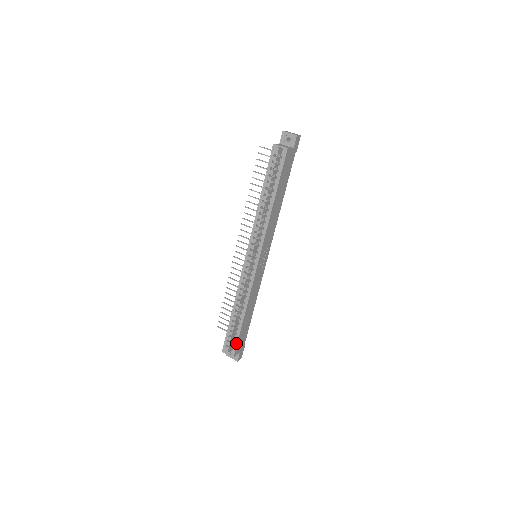
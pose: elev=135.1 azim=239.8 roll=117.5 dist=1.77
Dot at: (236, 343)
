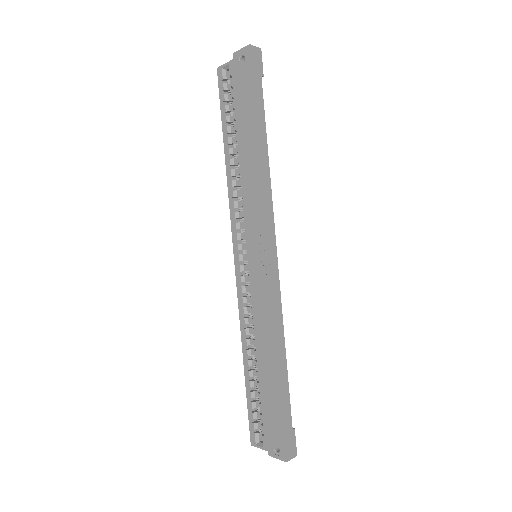
Dot at: (264, 420)
